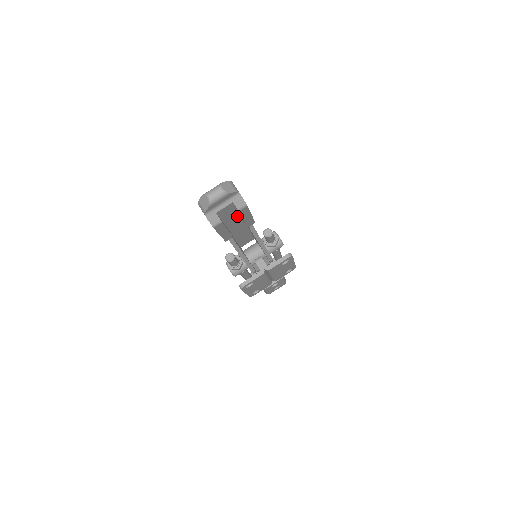
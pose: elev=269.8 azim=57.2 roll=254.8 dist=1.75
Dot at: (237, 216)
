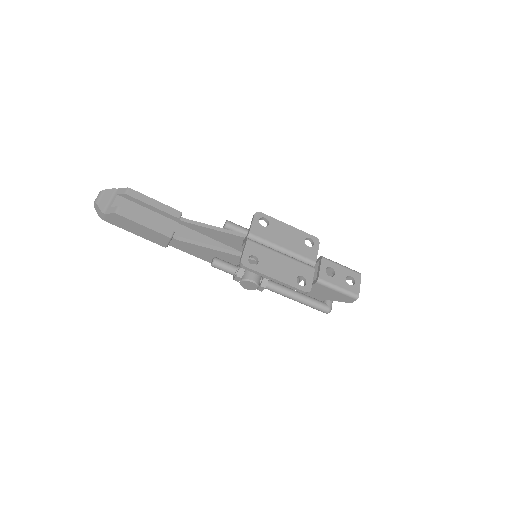
Dot at: (153, 214)
